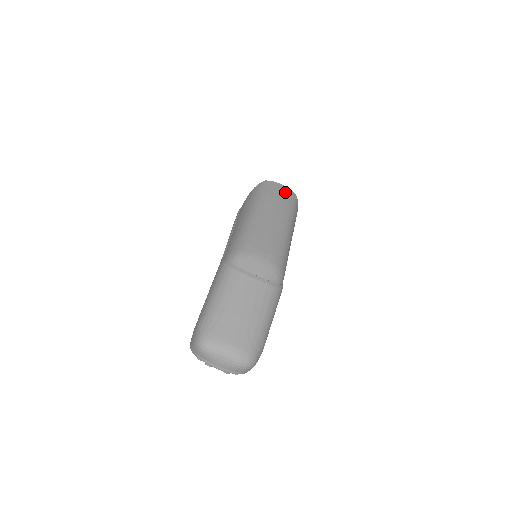
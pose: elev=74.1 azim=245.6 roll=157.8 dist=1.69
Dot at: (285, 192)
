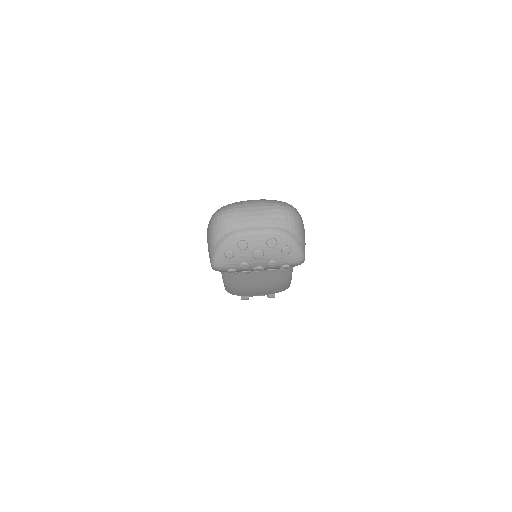
Dot at: occluded
